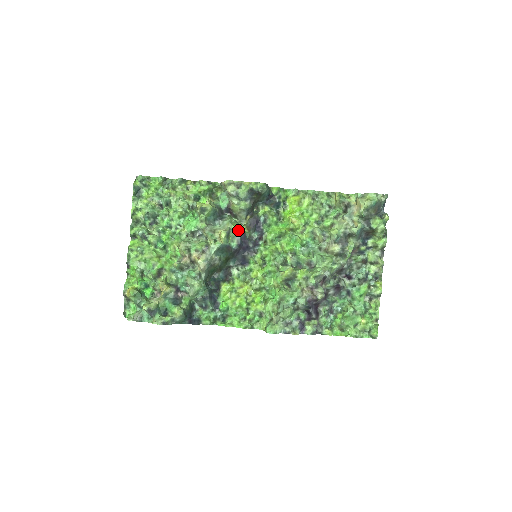
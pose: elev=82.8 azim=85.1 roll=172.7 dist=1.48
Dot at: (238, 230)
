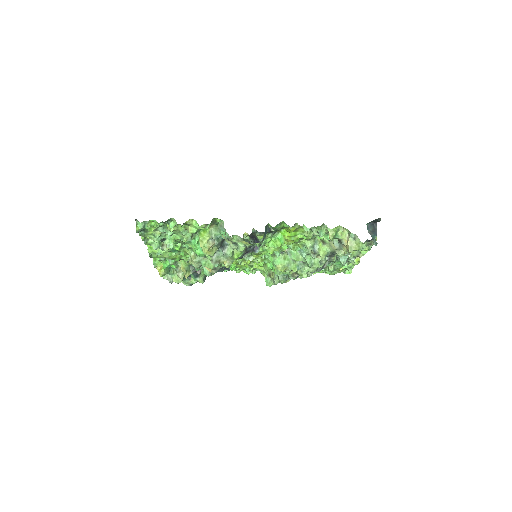
Dot at: (239, 257)
